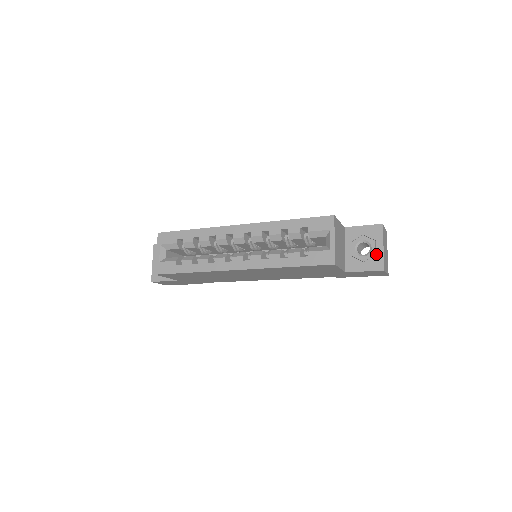
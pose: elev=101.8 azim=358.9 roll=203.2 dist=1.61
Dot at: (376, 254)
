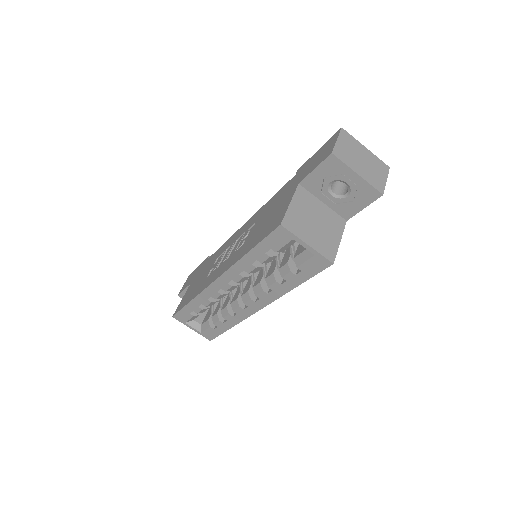
Dot at: (358, 186)
